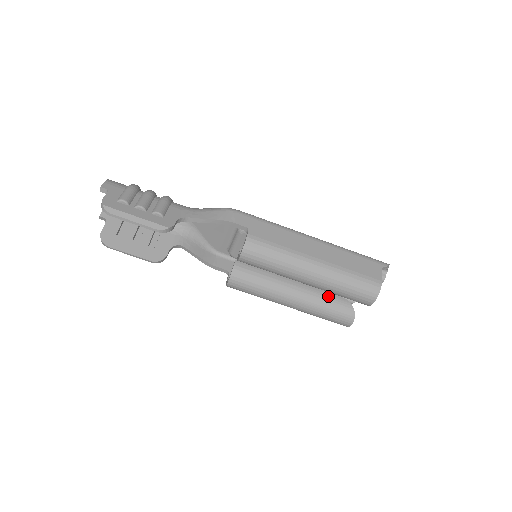
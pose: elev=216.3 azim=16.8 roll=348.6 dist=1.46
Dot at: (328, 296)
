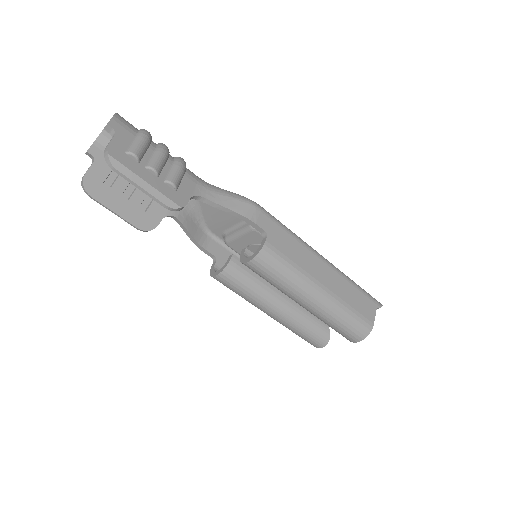
Dot at: (311, 316)
